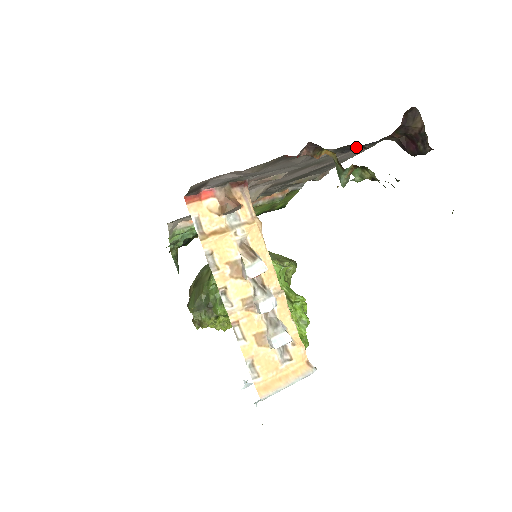
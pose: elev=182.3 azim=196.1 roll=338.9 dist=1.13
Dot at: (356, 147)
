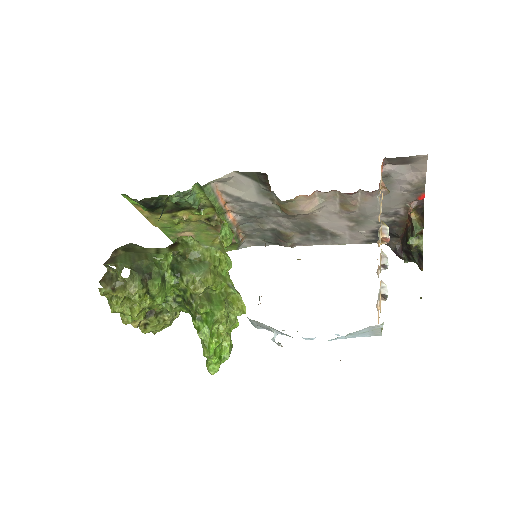
Dot at: (391, 230)
